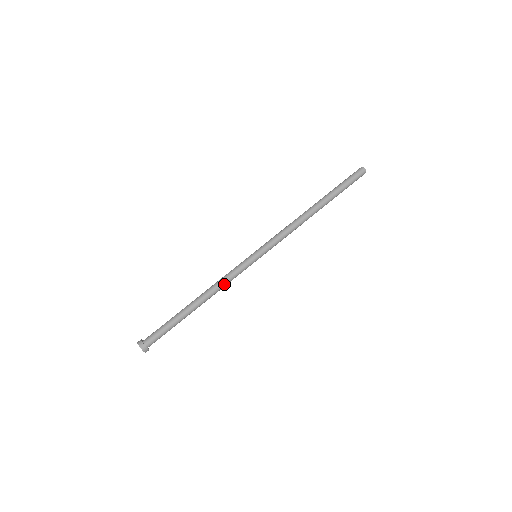
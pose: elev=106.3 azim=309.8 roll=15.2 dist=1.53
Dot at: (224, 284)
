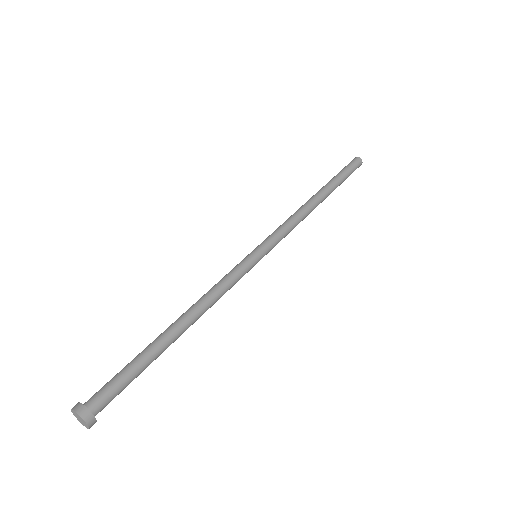
Dot at: (215, 291)
